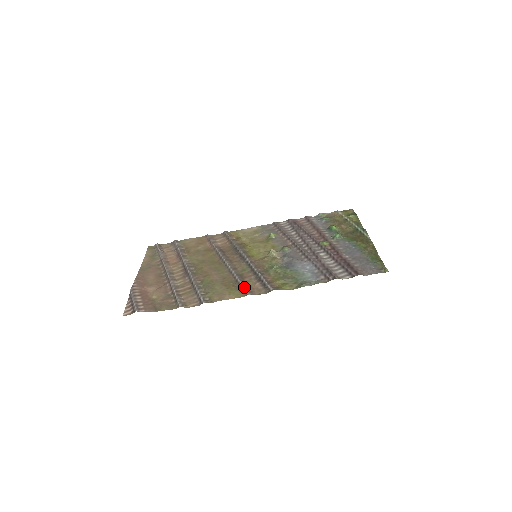
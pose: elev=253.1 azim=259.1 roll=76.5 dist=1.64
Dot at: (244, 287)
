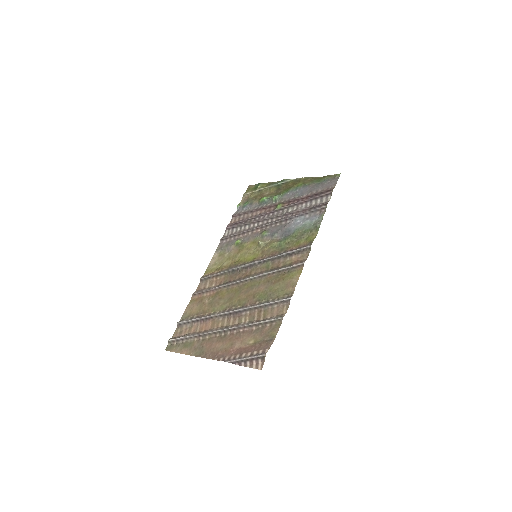
Dot at: (292, 266)
